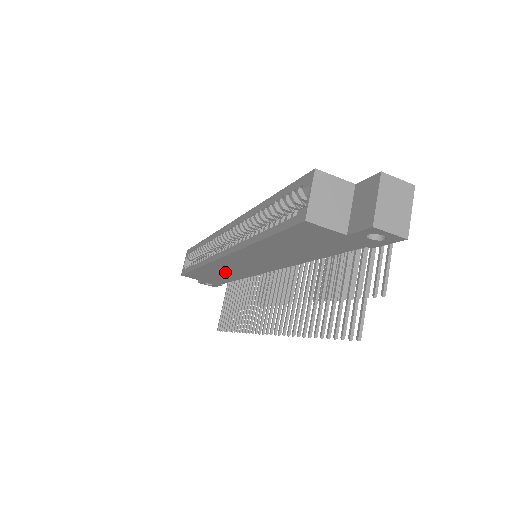
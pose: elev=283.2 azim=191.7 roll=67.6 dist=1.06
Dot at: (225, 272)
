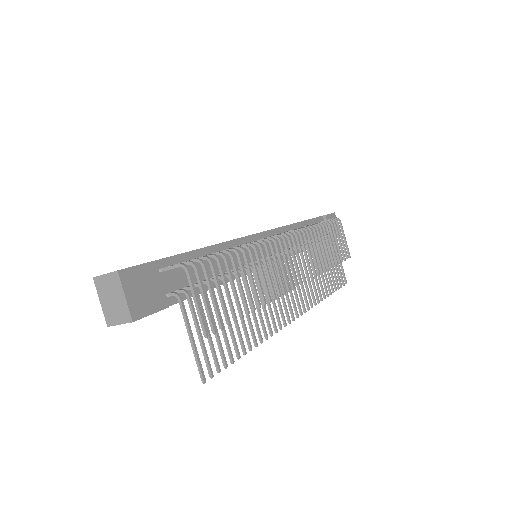
Dot at: occluded
